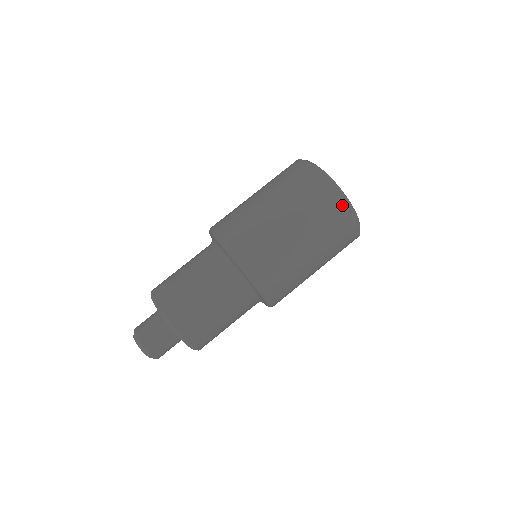
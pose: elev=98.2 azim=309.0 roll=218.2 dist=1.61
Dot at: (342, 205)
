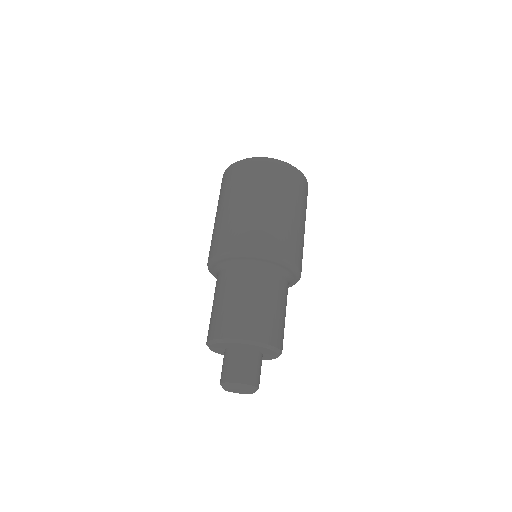
Dot at: (296, 173)
